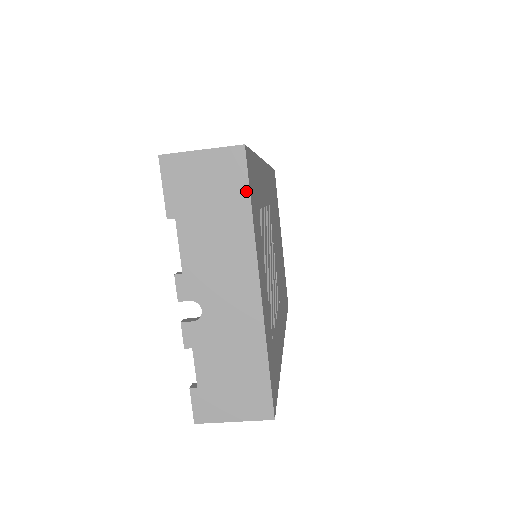
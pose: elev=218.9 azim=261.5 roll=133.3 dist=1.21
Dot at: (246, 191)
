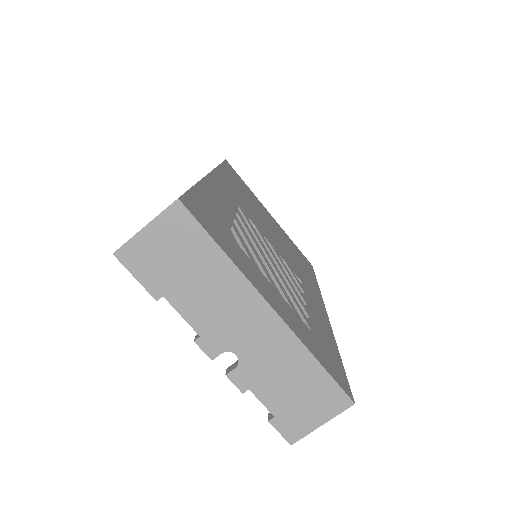
Dot at: (206, 237)
